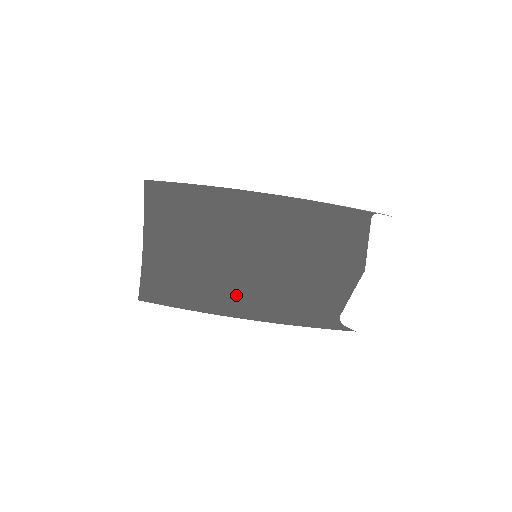
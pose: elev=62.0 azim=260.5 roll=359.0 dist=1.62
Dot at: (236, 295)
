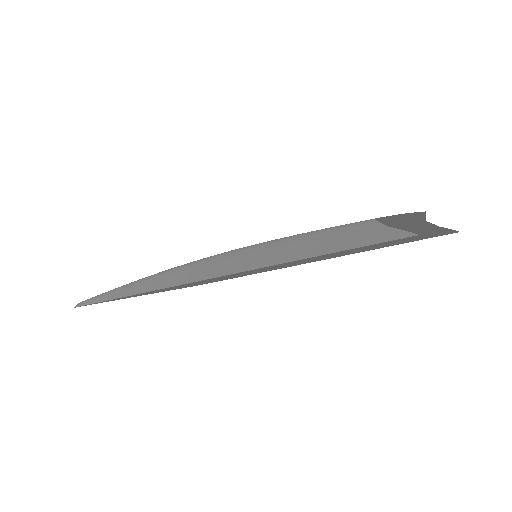
Dot at: occluded
